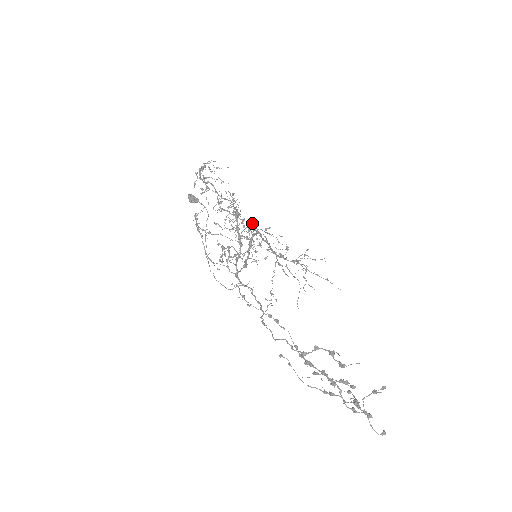
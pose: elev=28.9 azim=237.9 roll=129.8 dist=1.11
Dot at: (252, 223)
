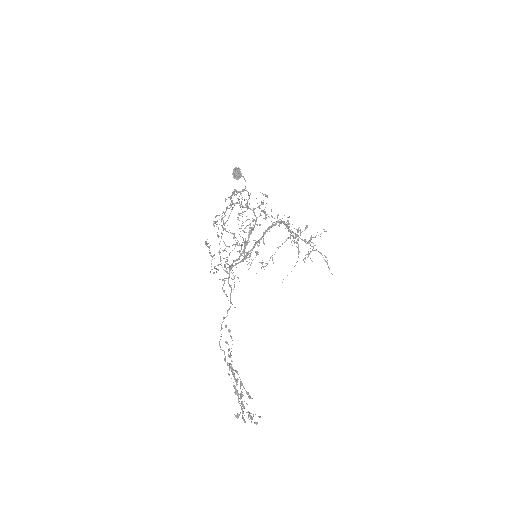
Dot at: (274, 218)
